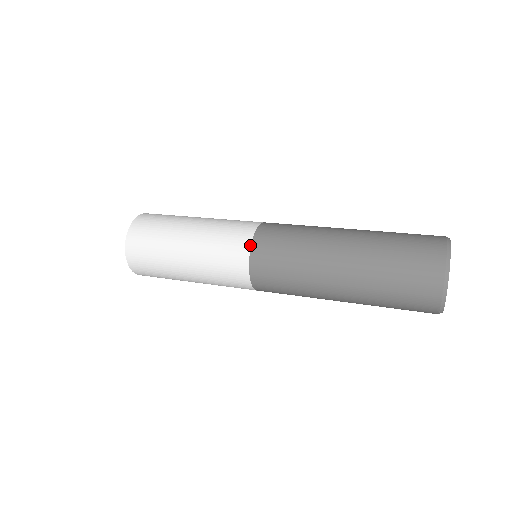
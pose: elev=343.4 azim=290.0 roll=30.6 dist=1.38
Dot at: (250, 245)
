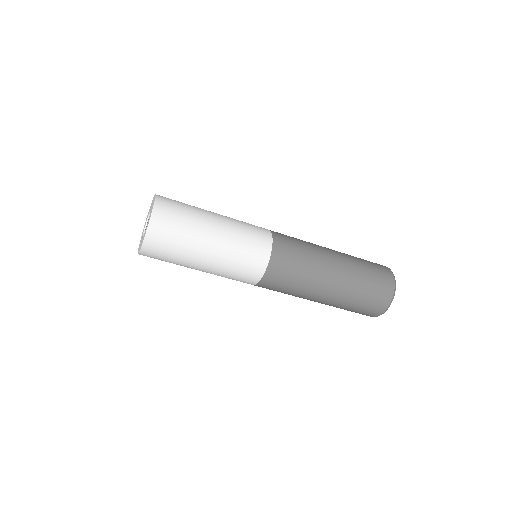
Dot at: (272, 244)
